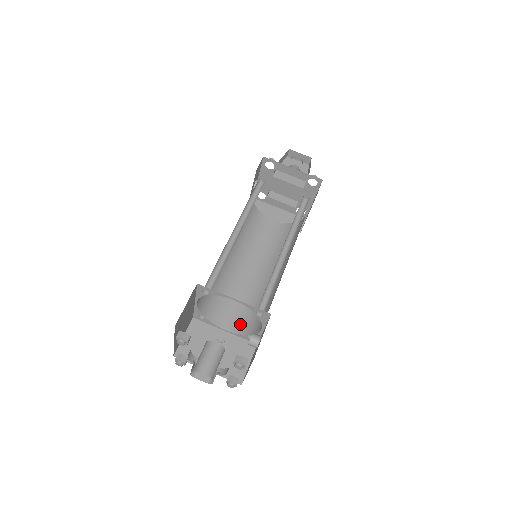
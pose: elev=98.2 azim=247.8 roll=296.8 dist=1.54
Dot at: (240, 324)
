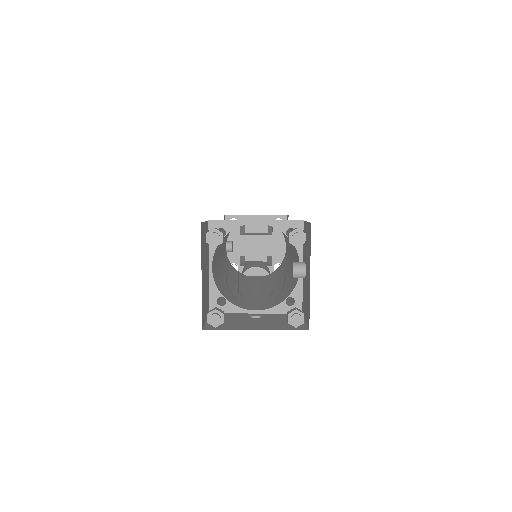
Dot at: (270, 304)
